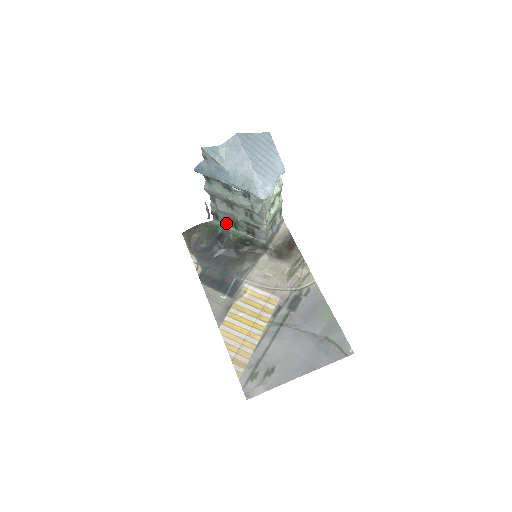
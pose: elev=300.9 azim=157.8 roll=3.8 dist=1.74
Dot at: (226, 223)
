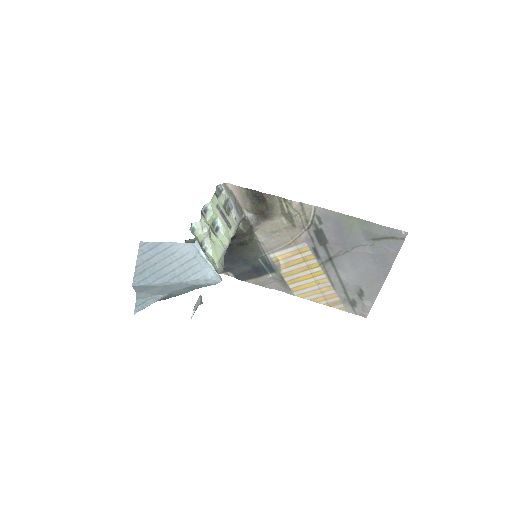
Dot at: occluded
